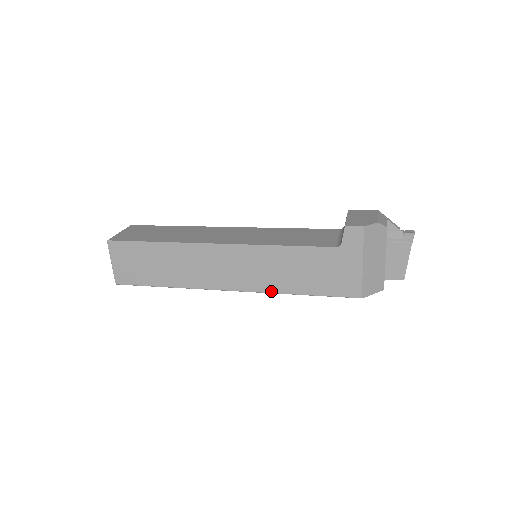
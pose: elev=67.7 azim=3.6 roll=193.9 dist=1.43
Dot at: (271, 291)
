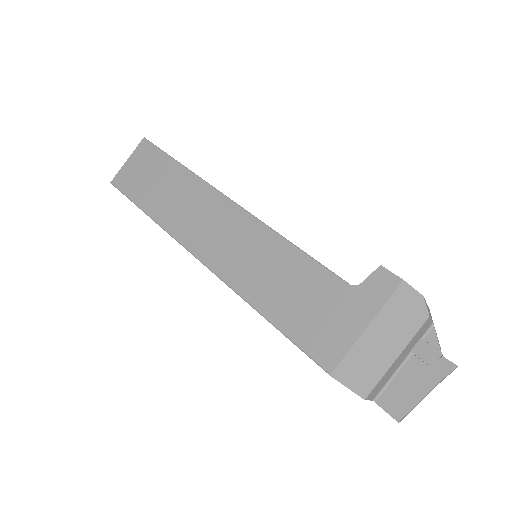
Dot at: (237, 289)
